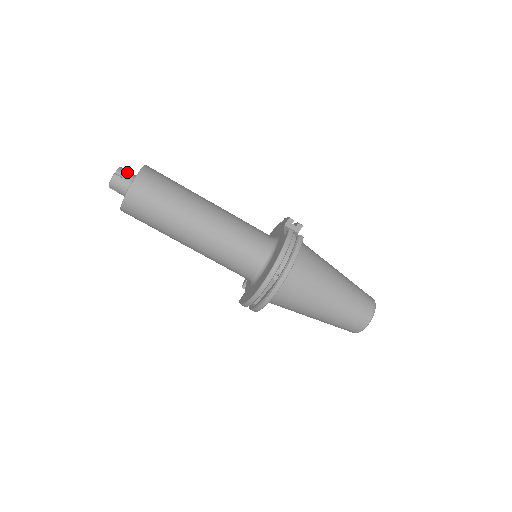
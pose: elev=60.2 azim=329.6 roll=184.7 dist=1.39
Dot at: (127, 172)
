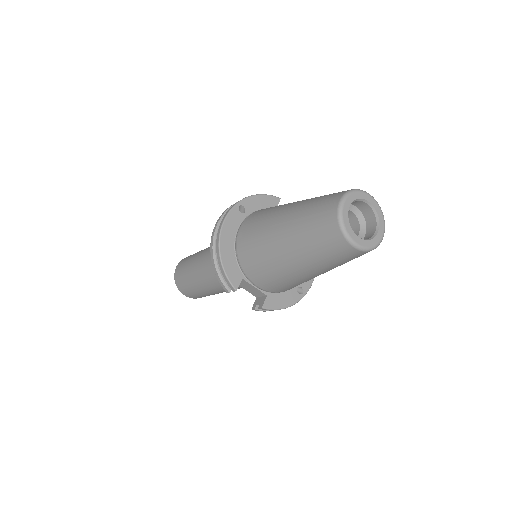
Dot at: occluded
